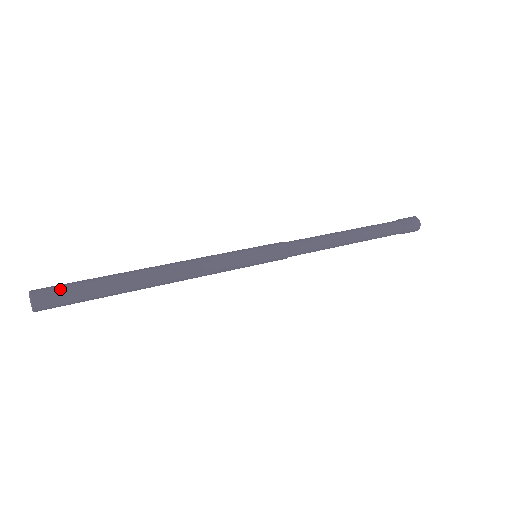
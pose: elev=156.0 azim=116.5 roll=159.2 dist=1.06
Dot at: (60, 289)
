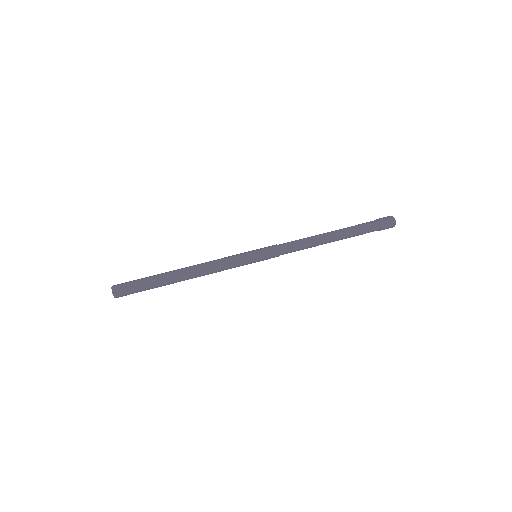
Dot at: (130, 293)
